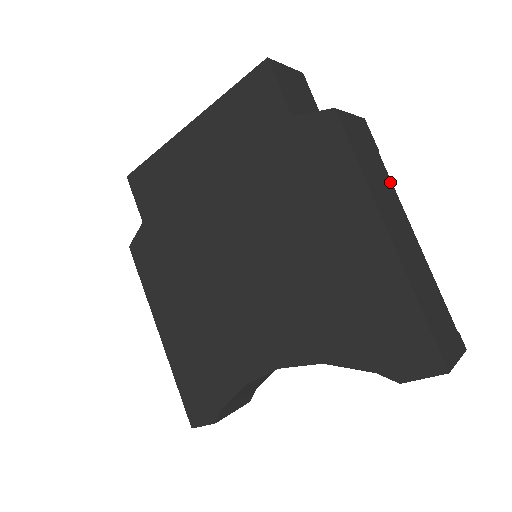
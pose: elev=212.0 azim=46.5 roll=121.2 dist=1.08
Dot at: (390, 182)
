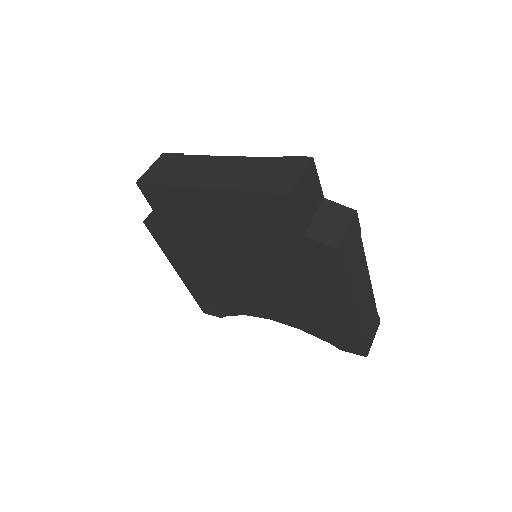
Dot at: (363, 253)
